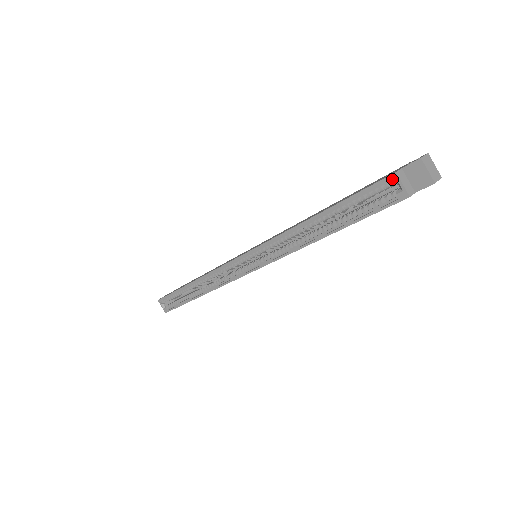
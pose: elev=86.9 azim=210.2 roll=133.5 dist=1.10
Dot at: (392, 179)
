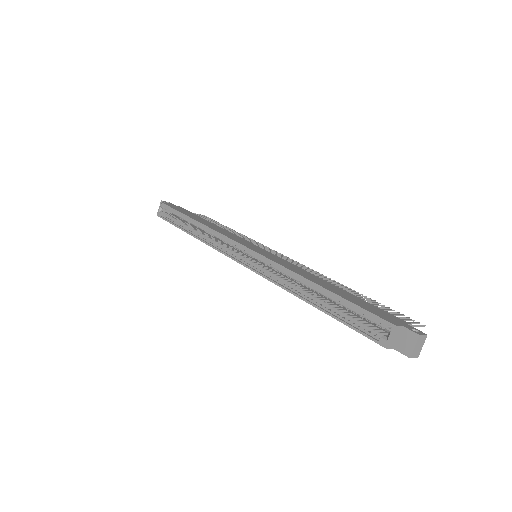
Dot at: (389, 326)
